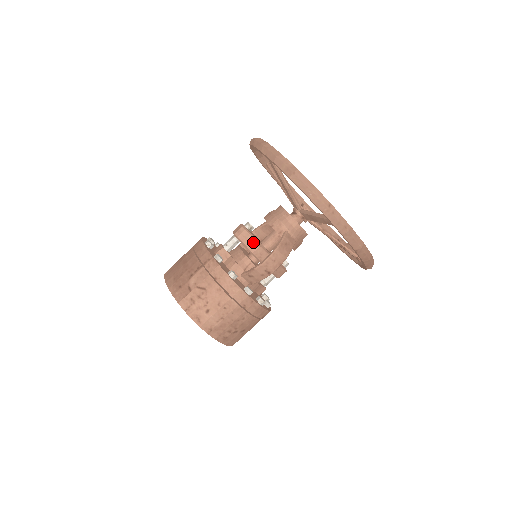
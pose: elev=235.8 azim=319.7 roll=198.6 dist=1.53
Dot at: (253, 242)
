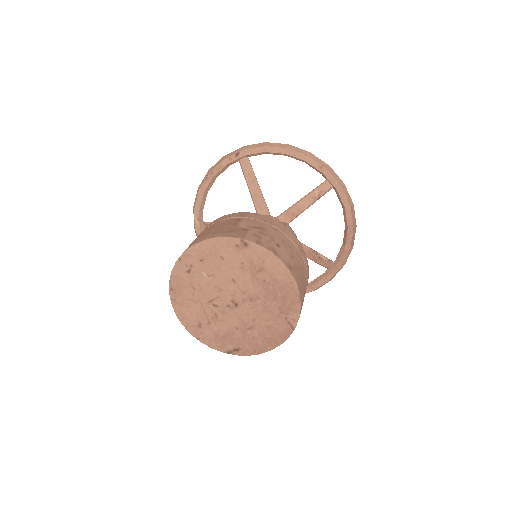
Dot at: occluded
